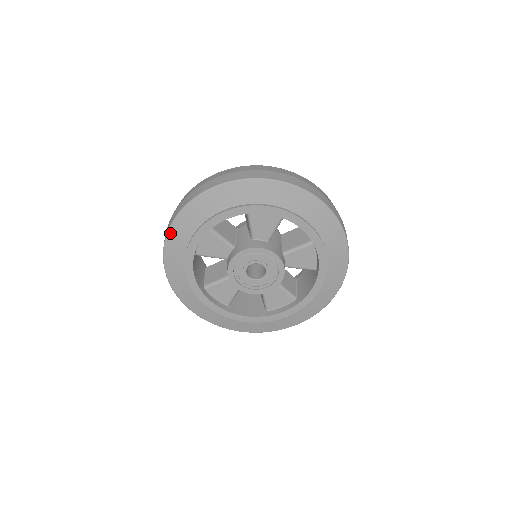
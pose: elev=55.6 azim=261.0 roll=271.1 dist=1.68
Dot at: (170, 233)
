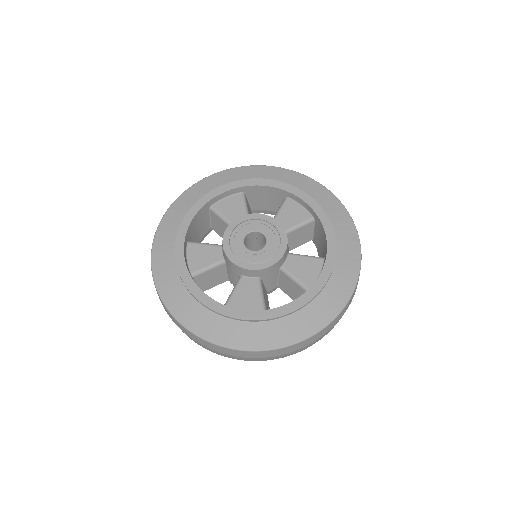
Dot at: (154, 268)
